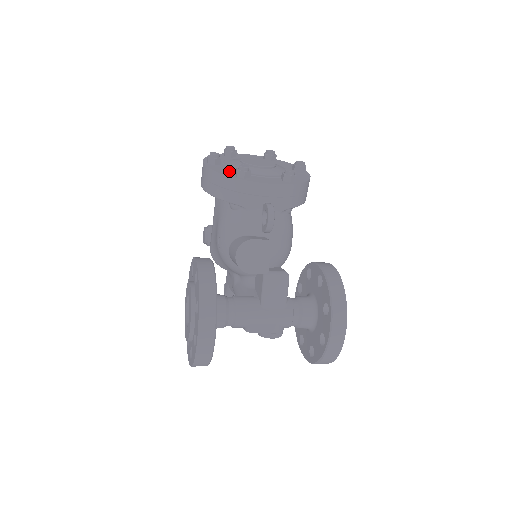
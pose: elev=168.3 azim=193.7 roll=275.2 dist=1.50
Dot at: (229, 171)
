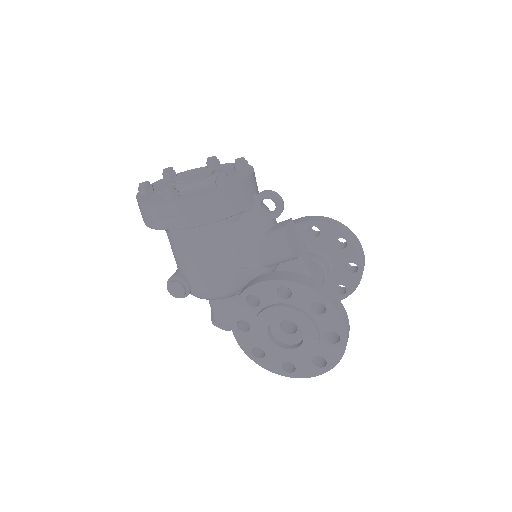
Dot at: (205, 190)
